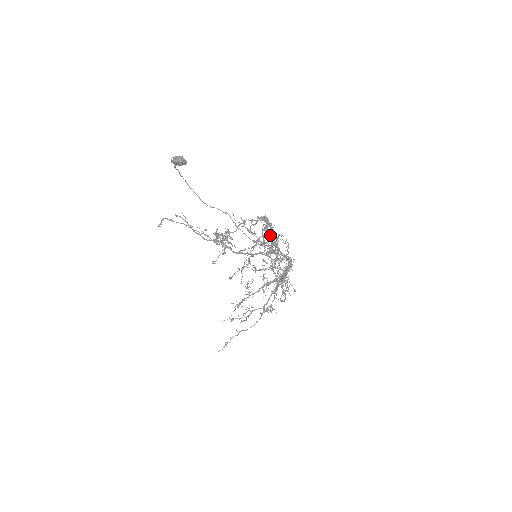
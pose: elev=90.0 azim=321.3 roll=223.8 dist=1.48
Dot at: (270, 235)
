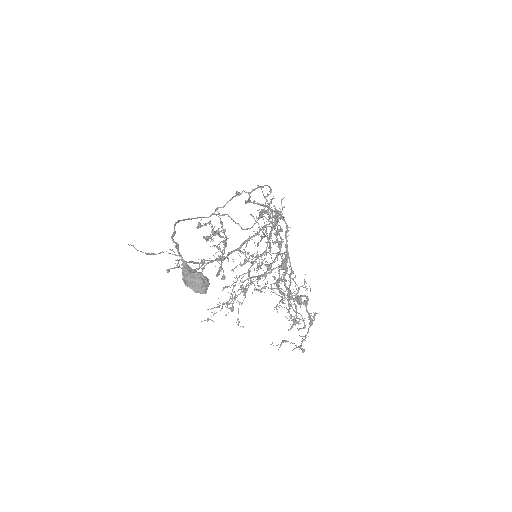
Dot at: occluded
